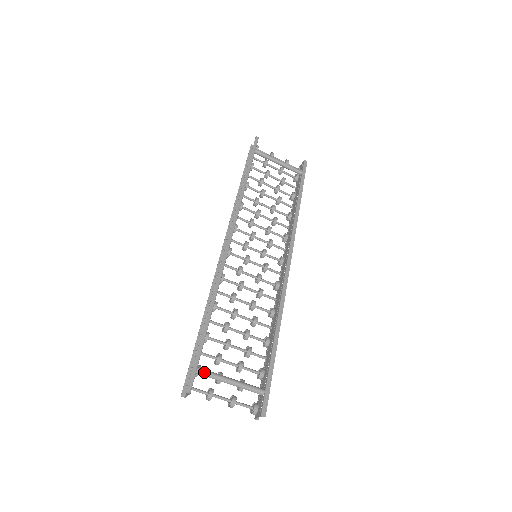
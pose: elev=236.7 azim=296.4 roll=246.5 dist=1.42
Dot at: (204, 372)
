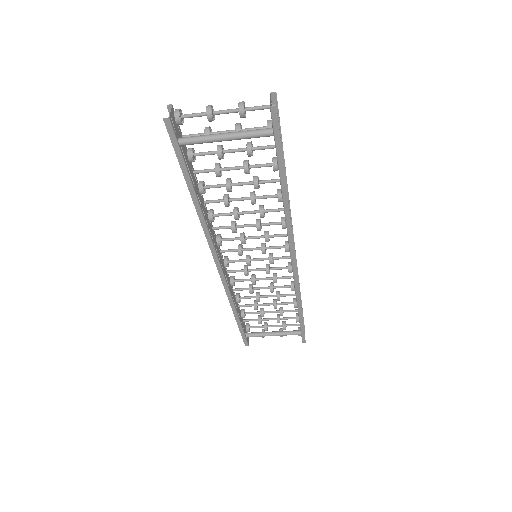
Dot at: occluded
